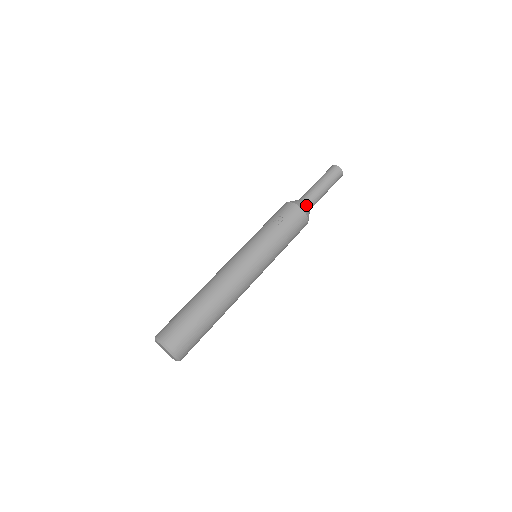
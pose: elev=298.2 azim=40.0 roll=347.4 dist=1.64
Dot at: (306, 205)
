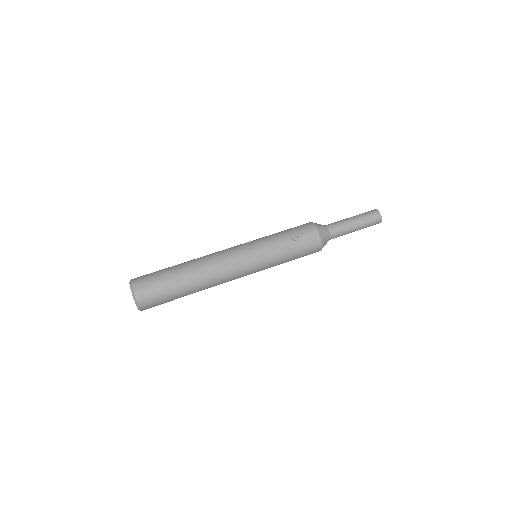
Dot at: (328, 238)
